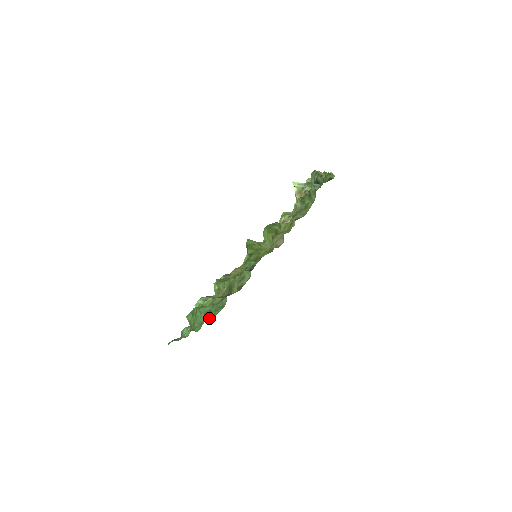
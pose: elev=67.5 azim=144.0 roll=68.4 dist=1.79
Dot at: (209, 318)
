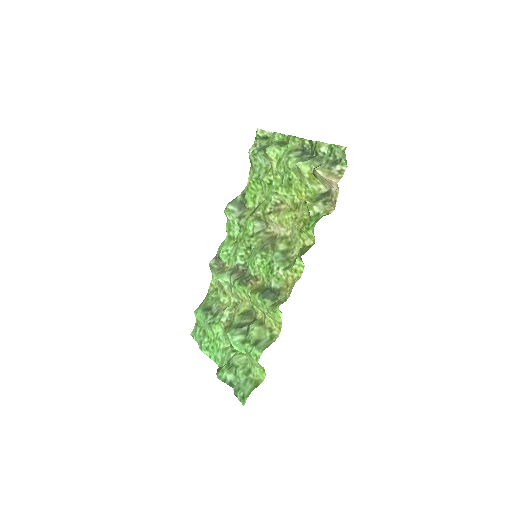
Dot at: (199, 344)
